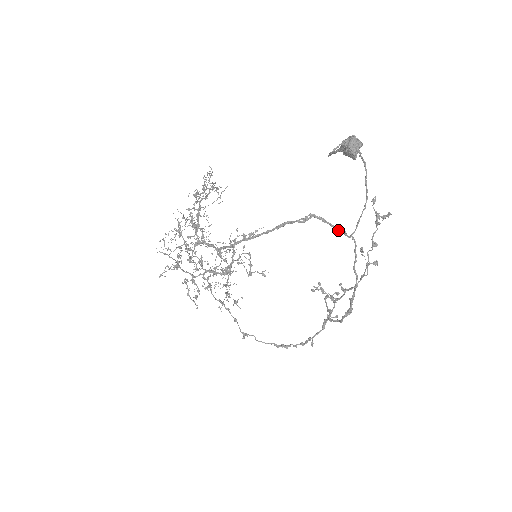
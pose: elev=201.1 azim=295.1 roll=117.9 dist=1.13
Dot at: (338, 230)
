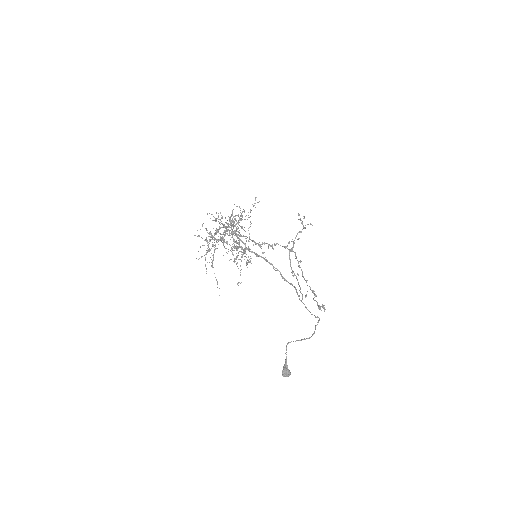
Dot at: (298, 295)
